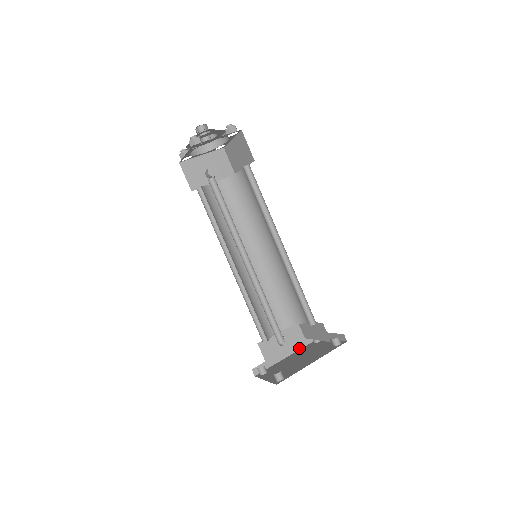
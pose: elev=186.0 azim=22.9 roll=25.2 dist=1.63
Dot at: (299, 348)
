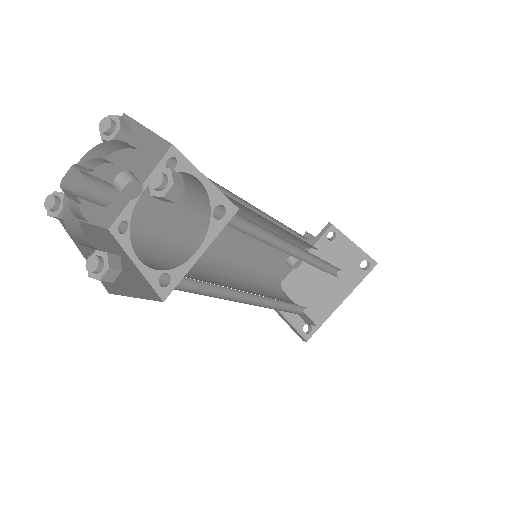
Dot at: (310, 248)
